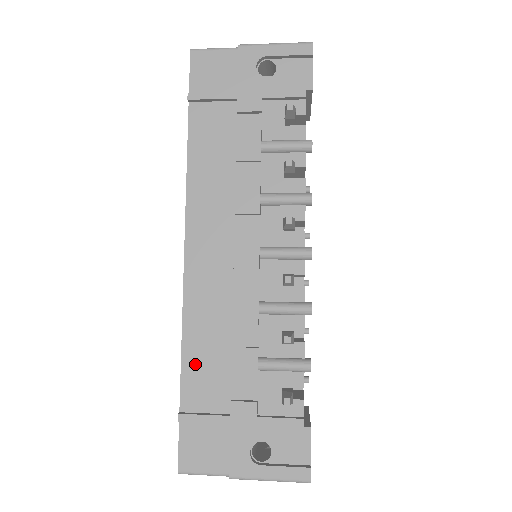
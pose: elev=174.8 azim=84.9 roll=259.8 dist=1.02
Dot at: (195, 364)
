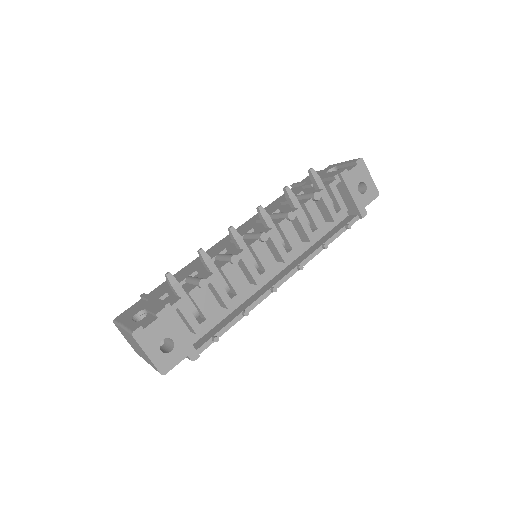
Dot at: occluded
